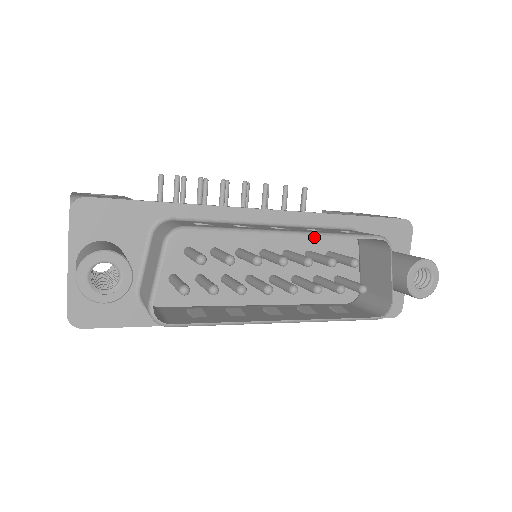
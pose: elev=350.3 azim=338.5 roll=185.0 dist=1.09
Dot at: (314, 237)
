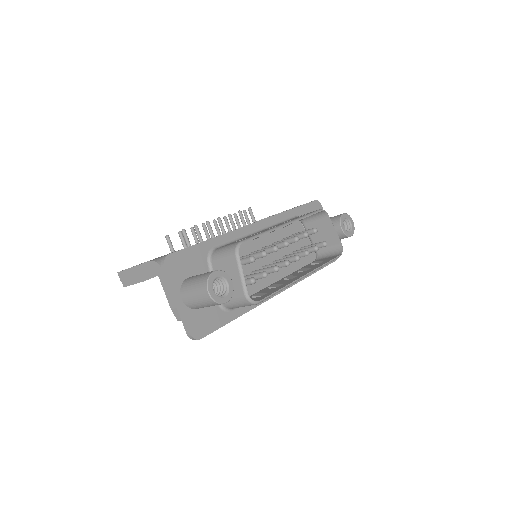
Dot at: (281, 230)
